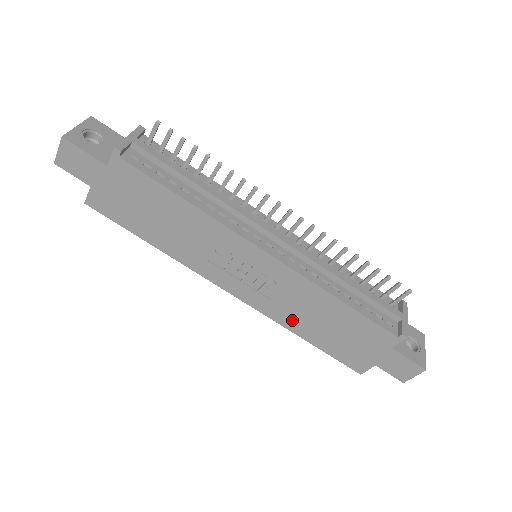
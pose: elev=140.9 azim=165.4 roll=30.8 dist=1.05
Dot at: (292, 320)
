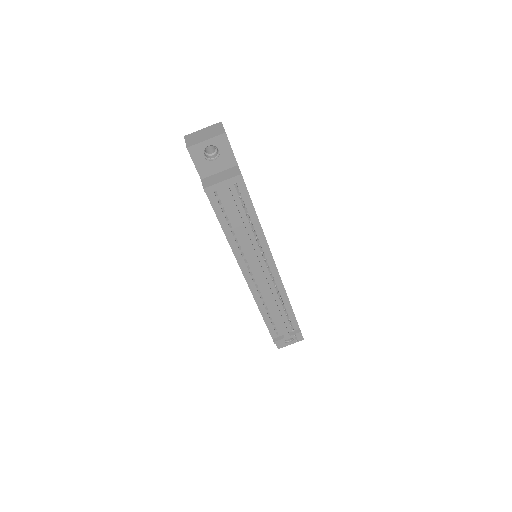
Dot at: occluded
